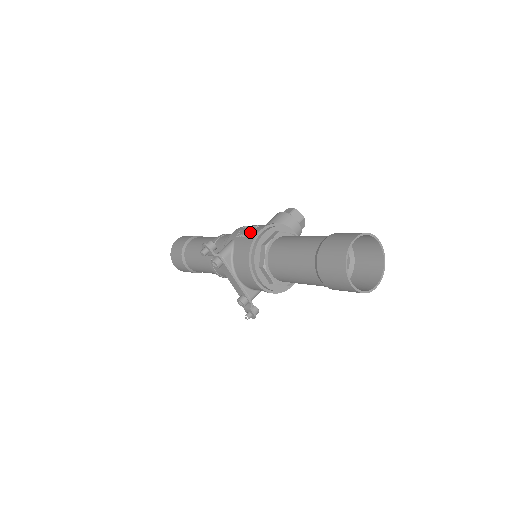
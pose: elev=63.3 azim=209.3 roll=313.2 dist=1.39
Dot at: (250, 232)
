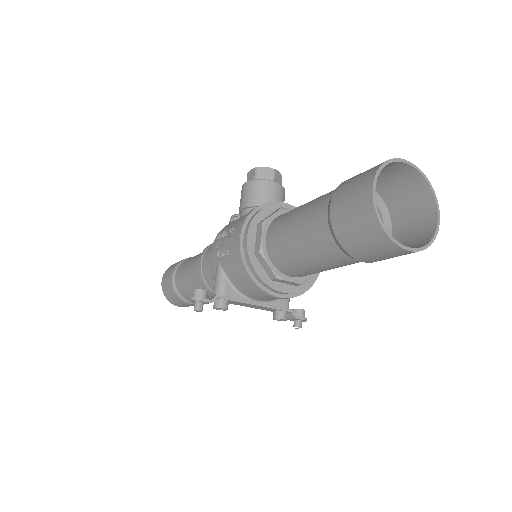
Dot at: (230, 245)
